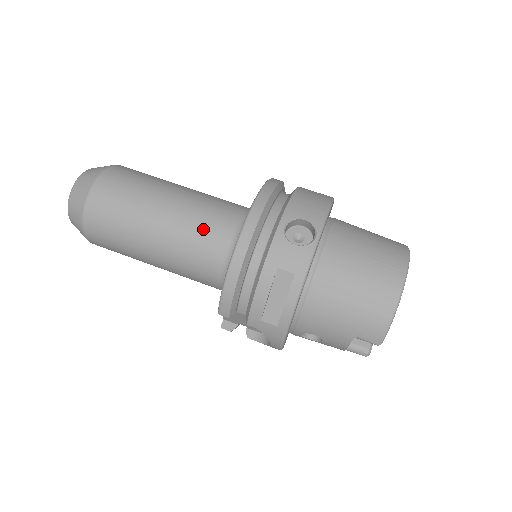
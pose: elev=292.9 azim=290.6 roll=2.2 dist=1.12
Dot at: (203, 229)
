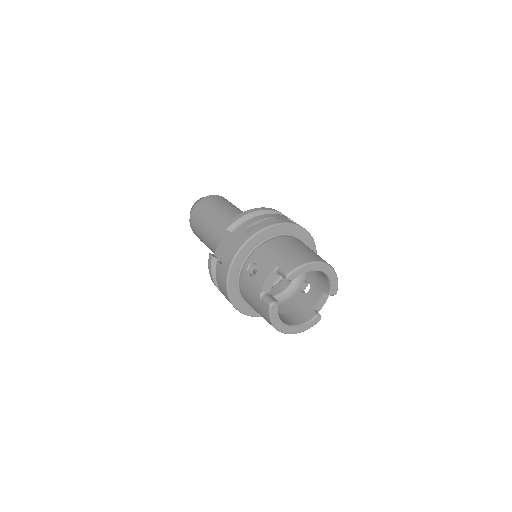
Dot at: occluded
